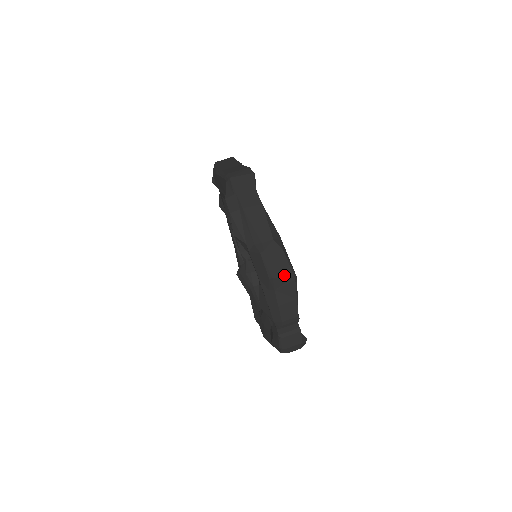
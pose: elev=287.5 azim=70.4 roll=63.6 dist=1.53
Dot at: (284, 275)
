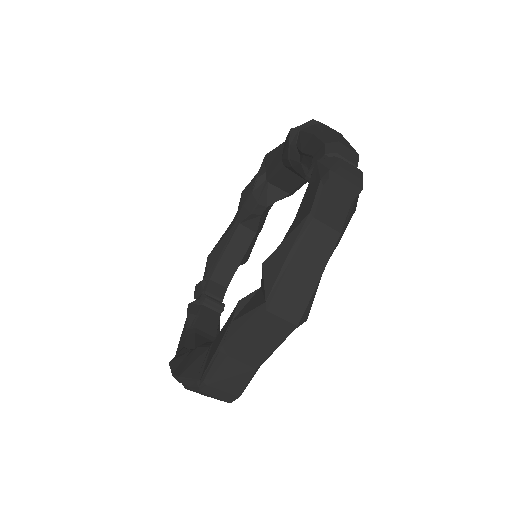
Dot at: occluded
